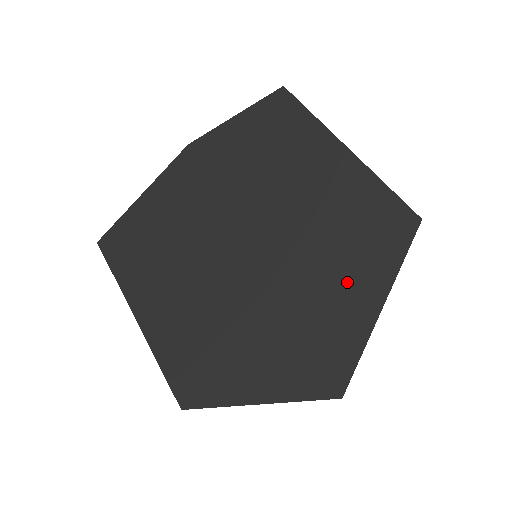
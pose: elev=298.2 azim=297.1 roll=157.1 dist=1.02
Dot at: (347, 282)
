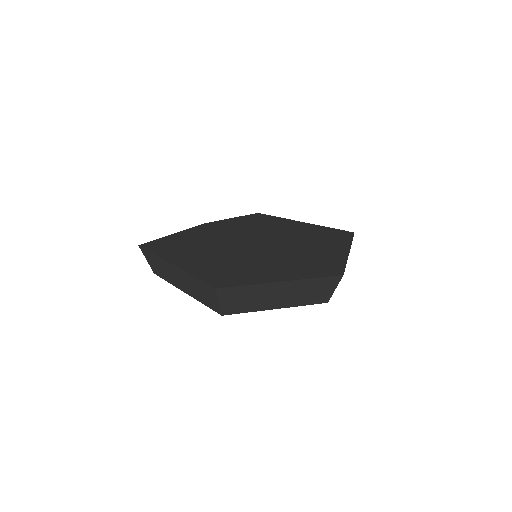
Dot at: (322, 246)
